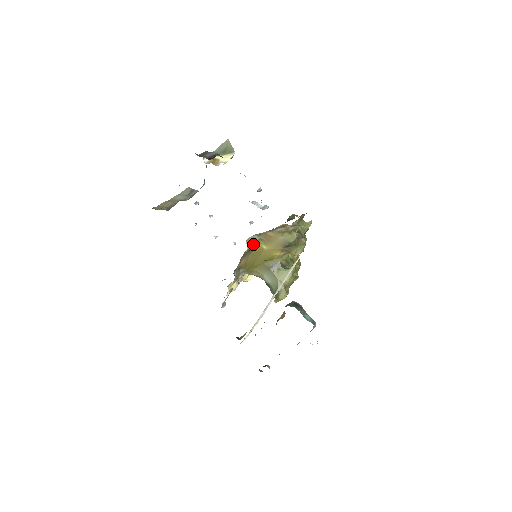
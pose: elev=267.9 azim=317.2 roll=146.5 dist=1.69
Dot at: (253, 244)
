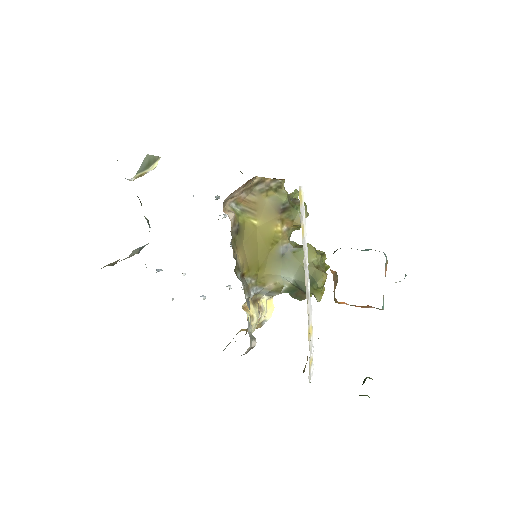
Dot at: (236, 218)
